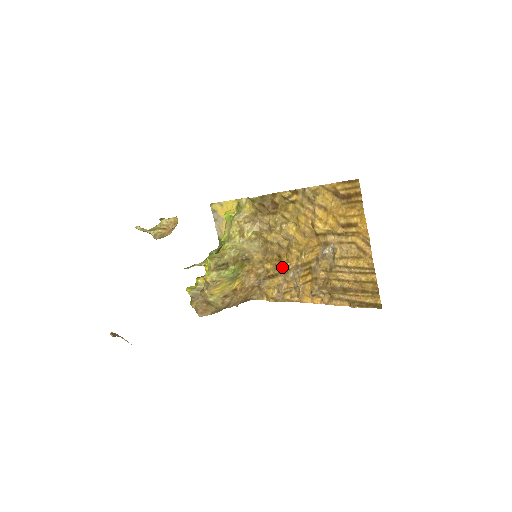
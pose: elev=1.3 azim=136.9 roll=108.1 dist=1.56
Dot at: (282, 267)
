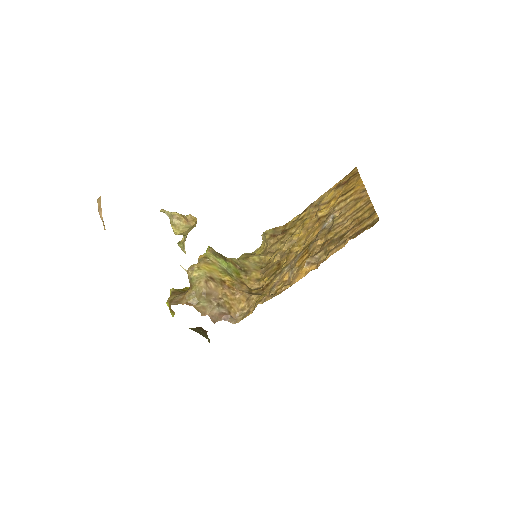
Dot at: (279, 269)
